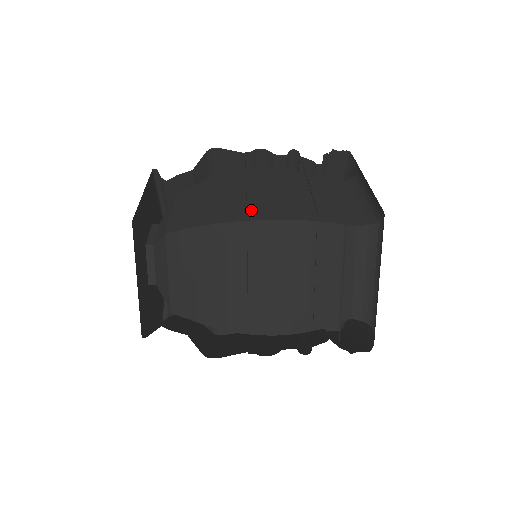
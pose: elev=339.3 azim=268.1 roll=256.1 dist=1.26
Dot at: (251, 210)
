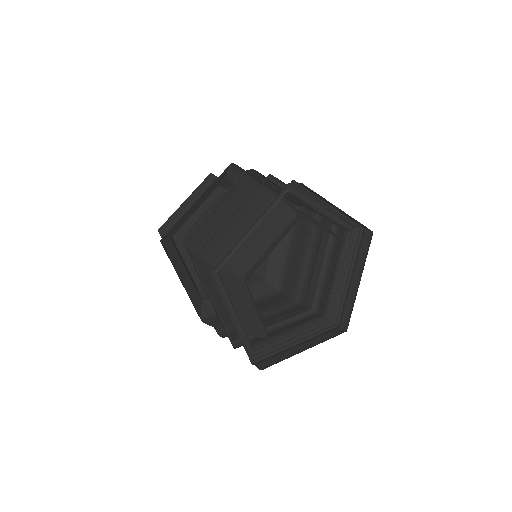
Dot at: occluded
